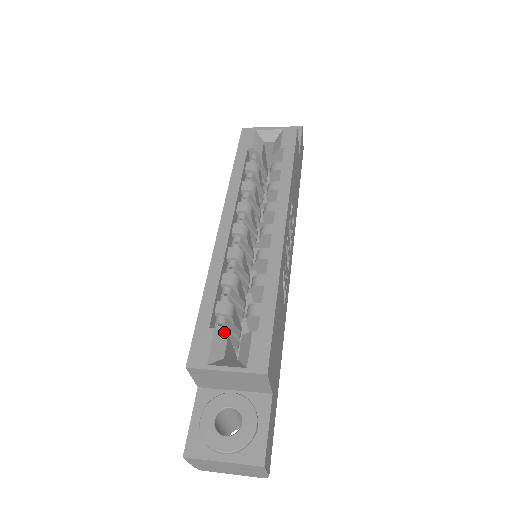
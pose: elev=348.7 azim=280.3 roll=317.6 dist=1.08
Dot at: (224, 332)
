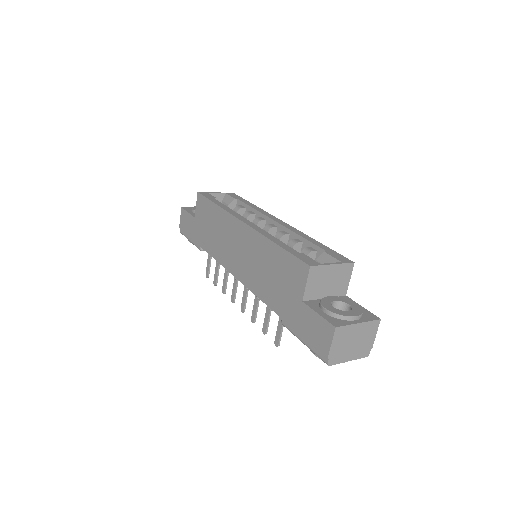
Dot at: occluded
